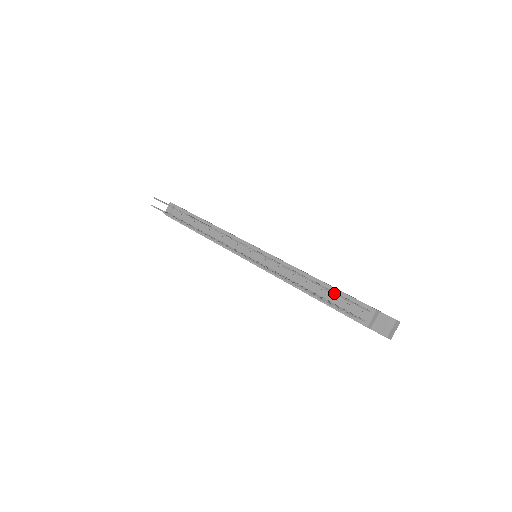
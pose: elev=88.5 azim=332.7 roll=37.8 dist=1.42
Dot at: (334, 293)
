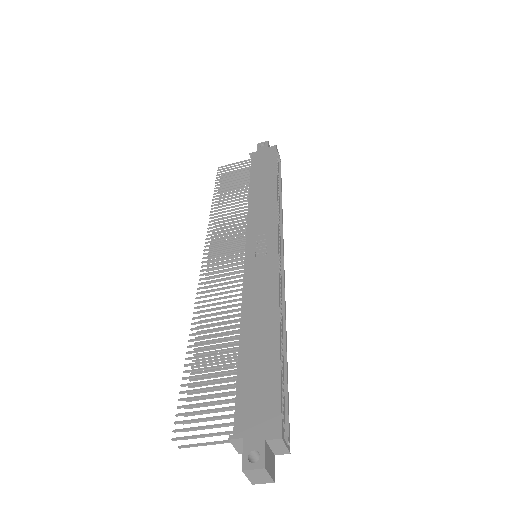
Dot at: occluded
